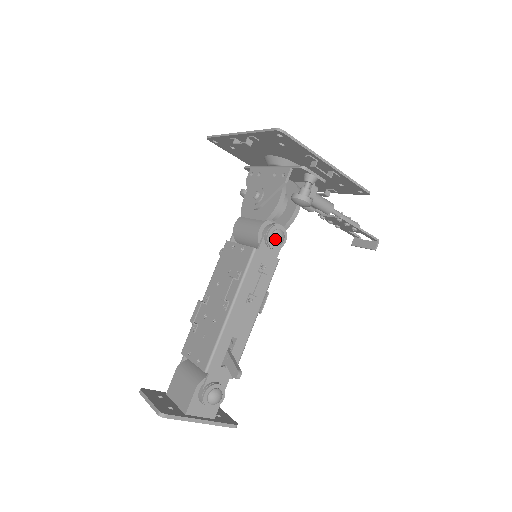
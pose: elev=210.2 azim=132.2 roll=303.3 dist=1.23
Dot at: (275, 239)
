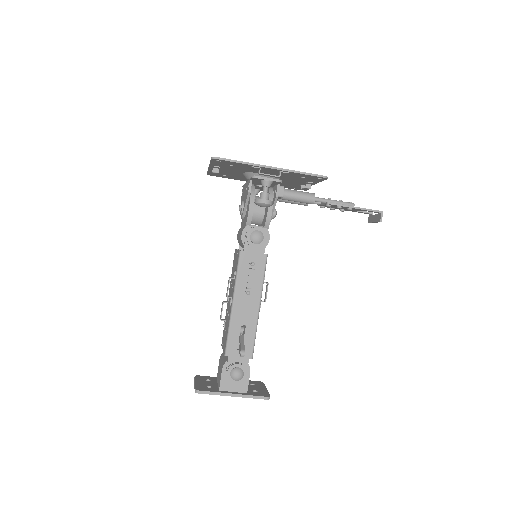
Dot at: (253, 239)
